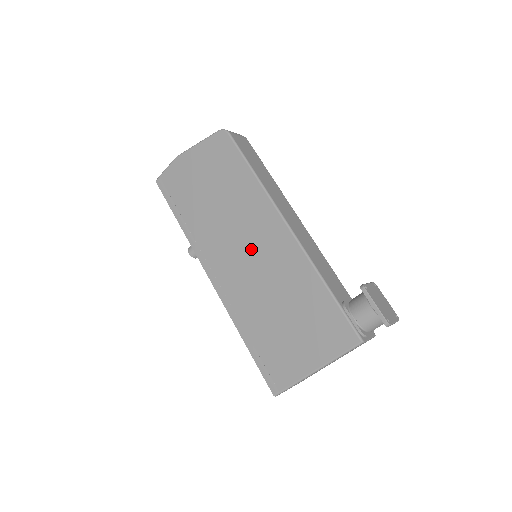
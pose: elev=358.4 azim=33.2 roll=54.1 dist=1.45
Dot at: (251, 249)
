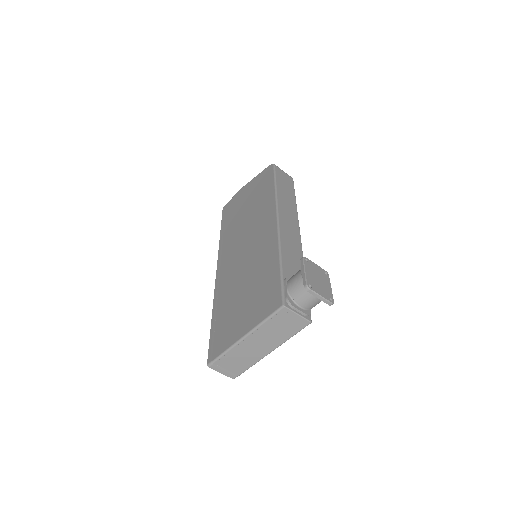
Dot at: (249, 242)
